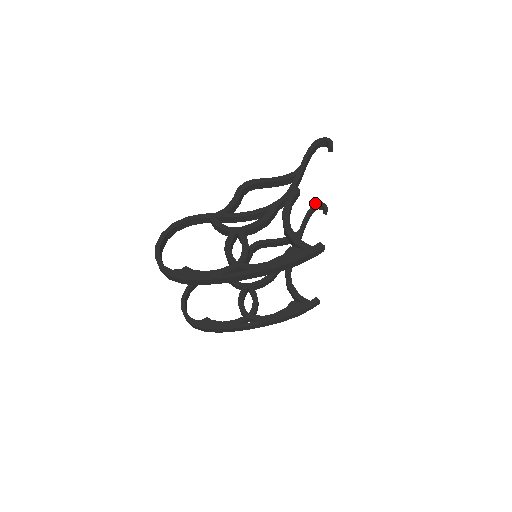
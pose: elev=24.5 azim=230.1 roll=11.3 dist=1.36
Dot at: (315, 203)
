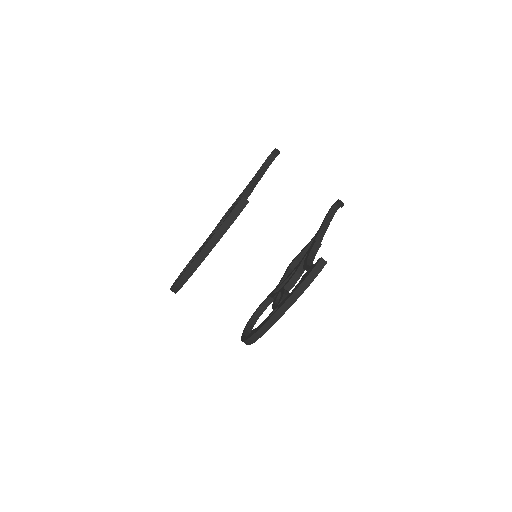
Dot at: (332, 205)
